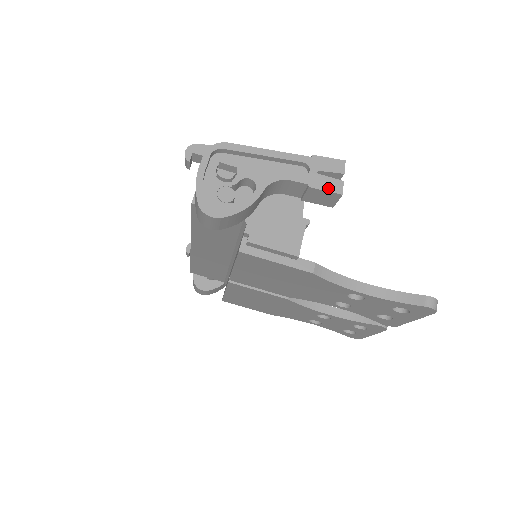
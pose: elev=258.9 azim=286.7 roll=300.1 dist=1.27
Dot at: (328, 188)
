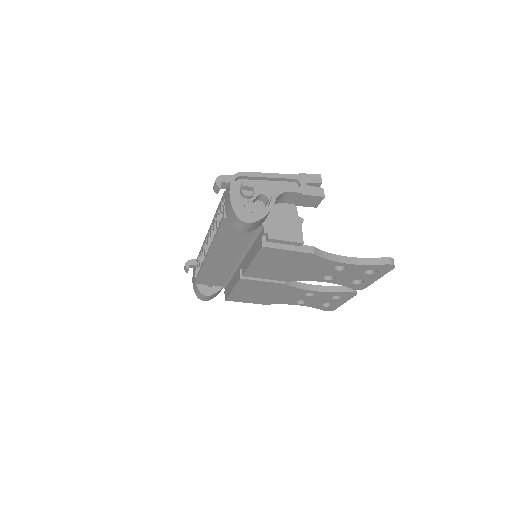
Dot at: (315, 194)
